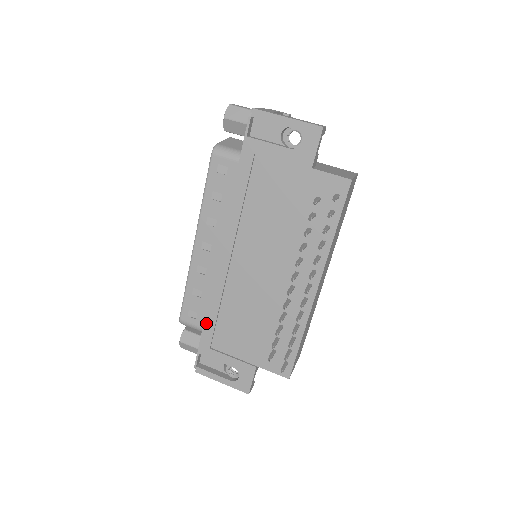
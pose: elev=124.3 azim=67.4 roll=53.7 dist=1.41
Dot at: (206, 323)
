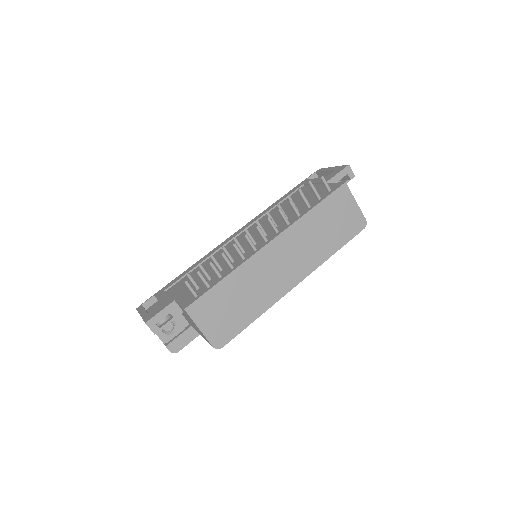
Dot at: (182, 274)
